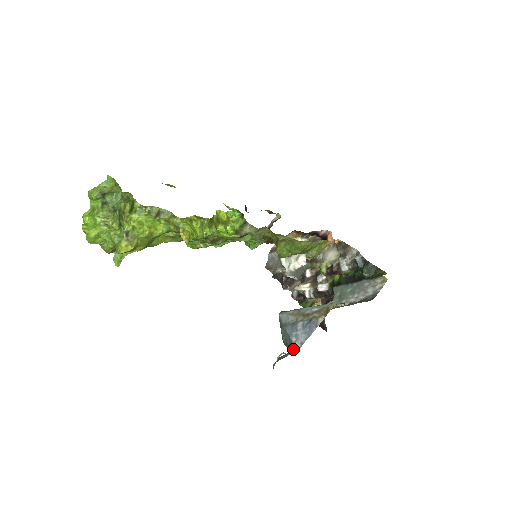
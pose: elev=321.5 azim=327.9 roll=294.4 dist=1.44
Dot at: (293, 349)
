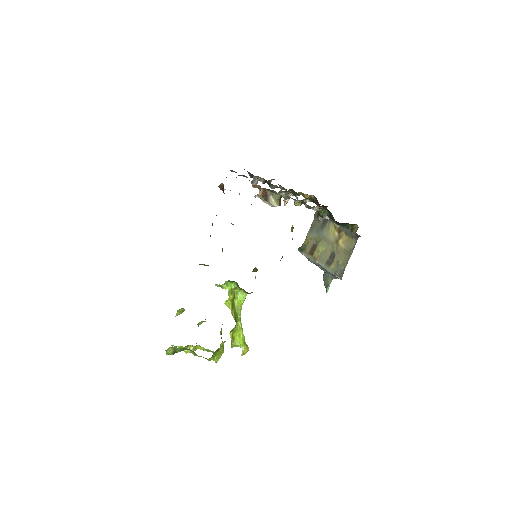
Dot at: (328, 276)
